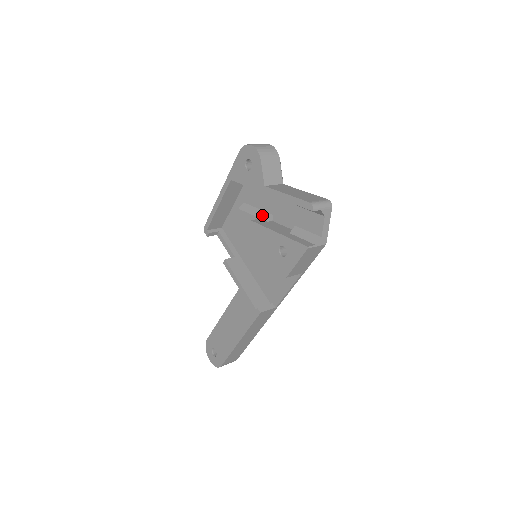
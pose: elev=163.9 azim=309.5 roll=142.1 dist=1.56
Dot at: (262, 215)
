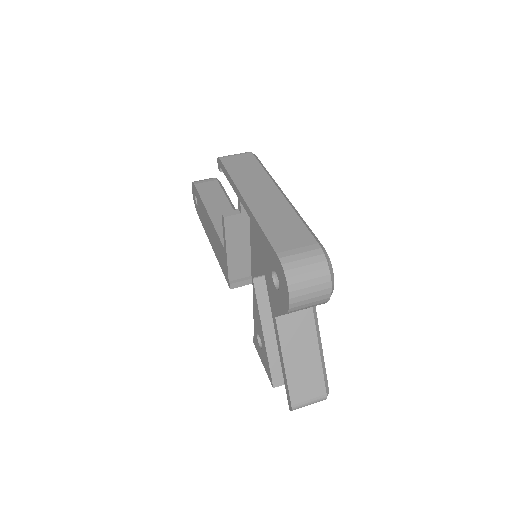
Dot at: occluded
